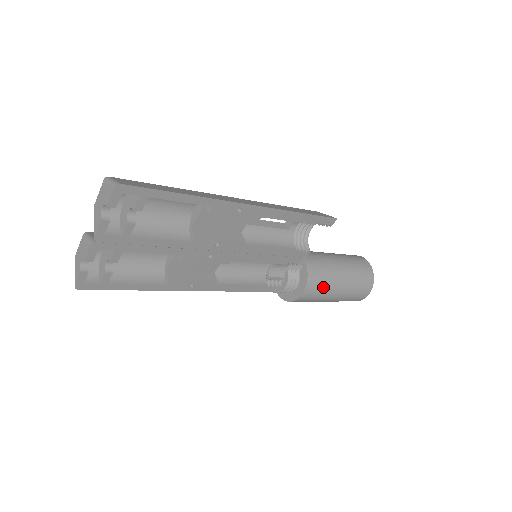
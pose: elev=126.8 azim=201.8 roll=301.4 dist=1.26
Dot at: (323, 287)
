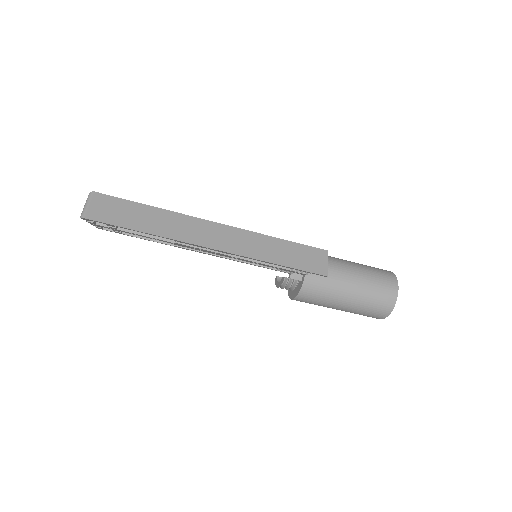
Dot at: (318, 302)
